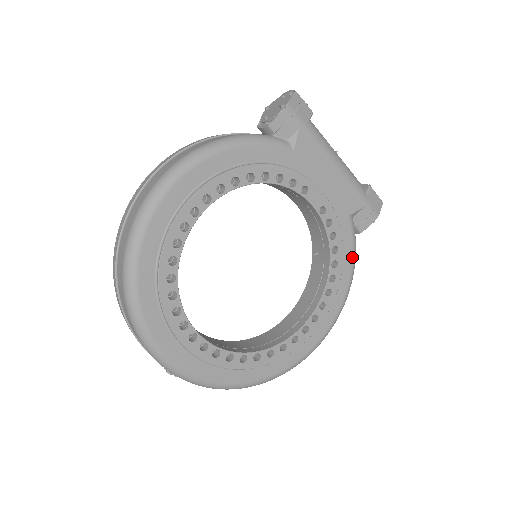
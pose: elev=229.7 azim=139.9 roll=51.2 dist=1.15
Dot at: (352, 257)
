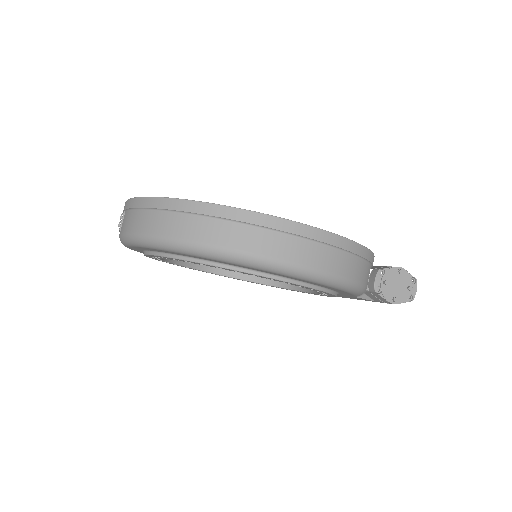
Dot at: occluded
